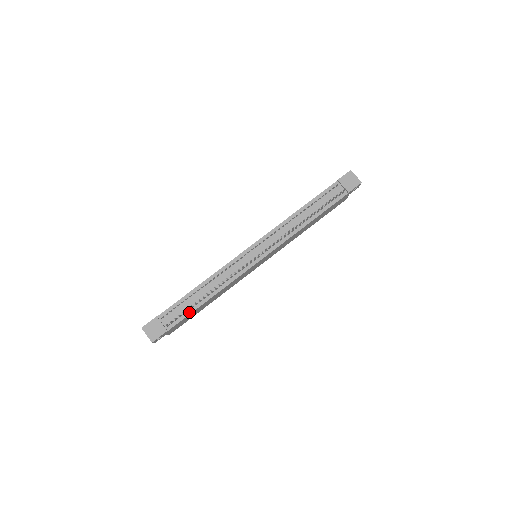
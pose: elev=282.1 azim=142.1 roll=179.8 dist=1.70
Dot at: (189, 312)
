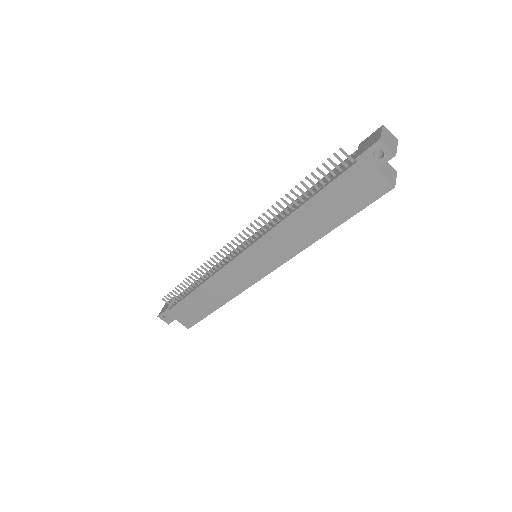
Dot at: (184, 297)
